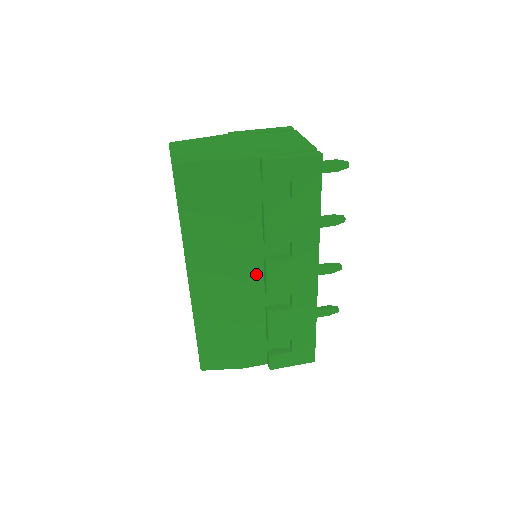
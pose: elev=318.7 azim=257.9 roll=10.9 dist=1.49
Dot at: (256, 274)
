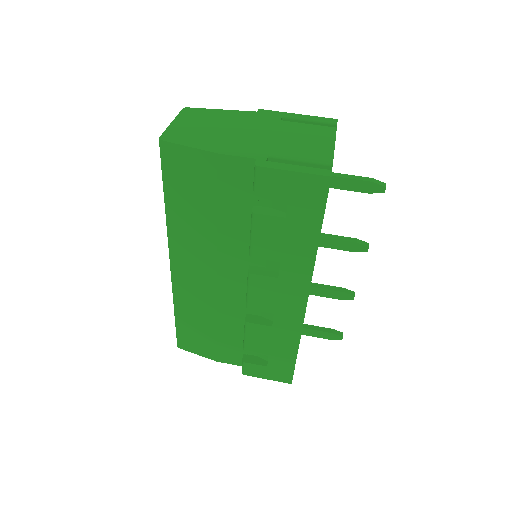
Dot at: (239, 280)
